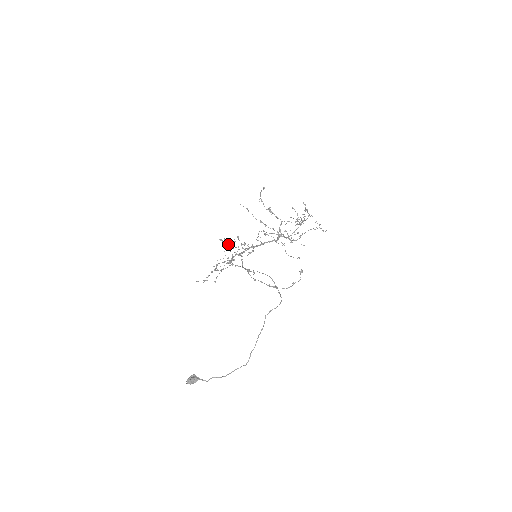
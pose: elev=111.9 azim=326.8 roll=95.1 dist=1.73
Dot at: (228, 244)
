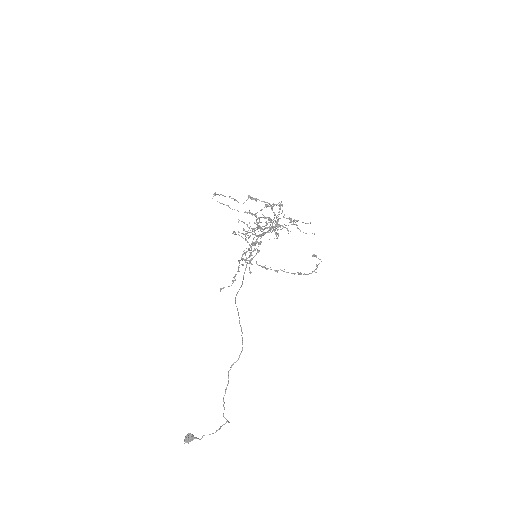
Dot at: (243, 234)
